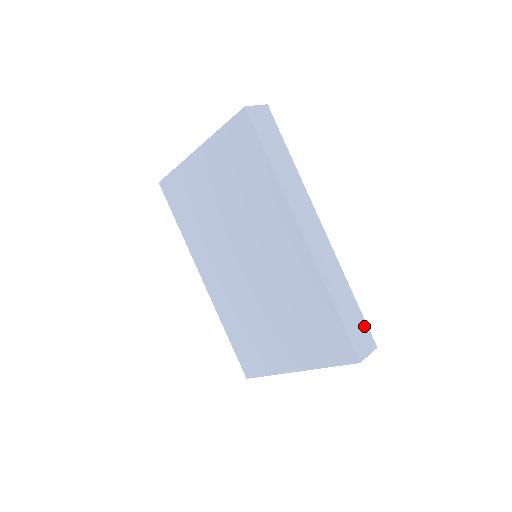
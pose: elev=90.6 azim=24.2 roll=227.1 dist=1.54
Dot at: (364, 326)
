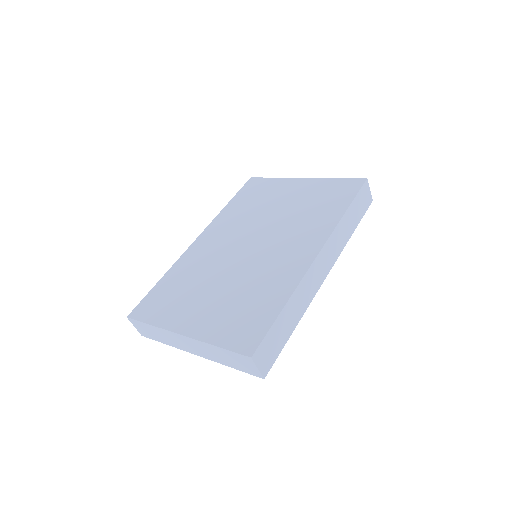
Dot at: (276, 353)
